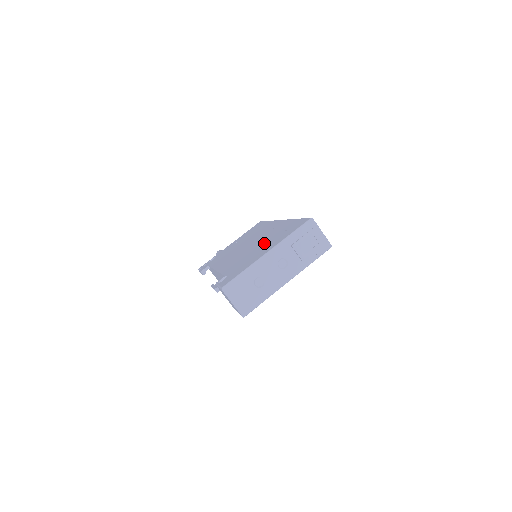
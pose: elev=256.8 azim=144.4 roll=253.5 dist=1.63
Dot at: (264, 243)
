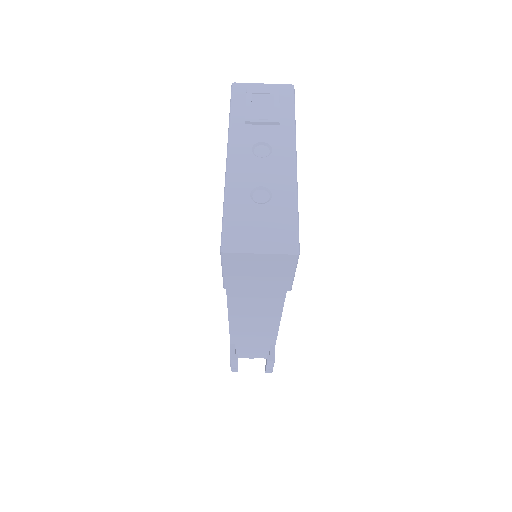
Dot at: occluded
